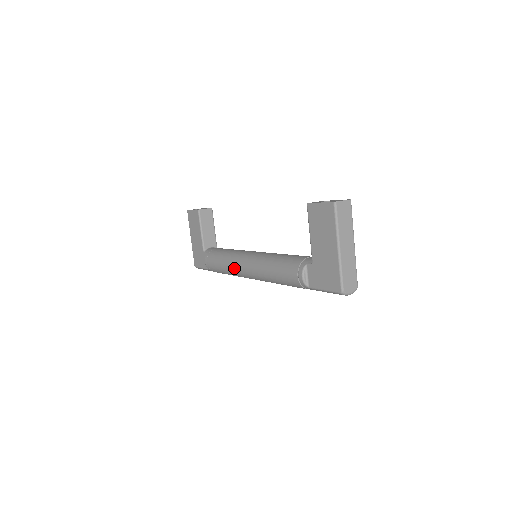
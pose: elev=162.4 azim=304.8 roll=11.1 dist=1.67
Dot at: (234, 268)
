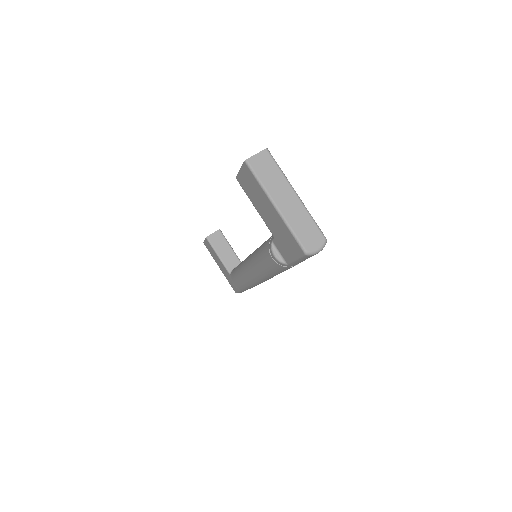
Dot at: (245, 278)
